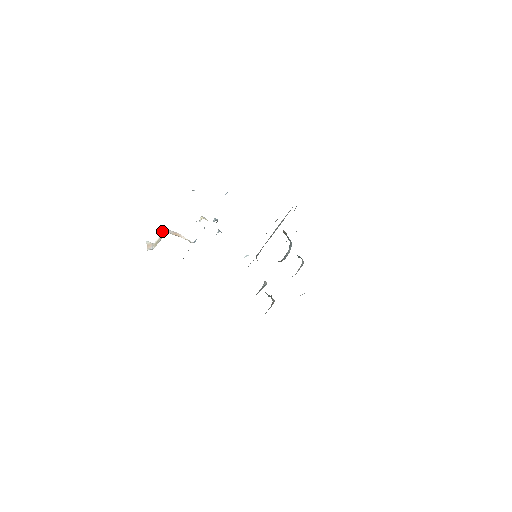
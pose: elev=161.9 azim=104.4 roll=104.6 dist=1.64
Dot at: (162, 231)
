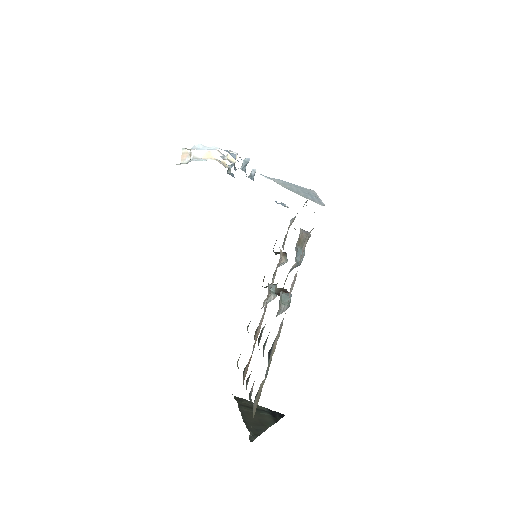
Dot at: (191, 150)
